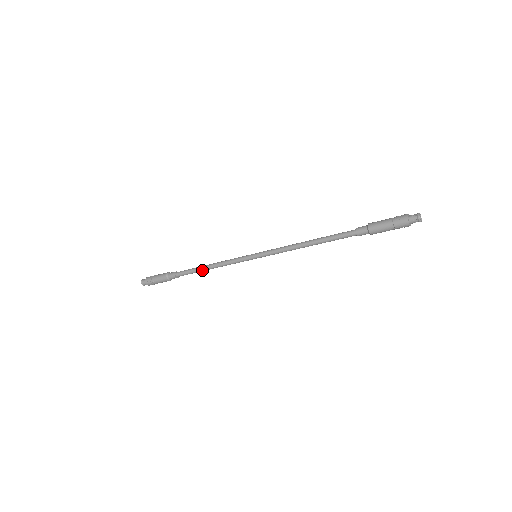
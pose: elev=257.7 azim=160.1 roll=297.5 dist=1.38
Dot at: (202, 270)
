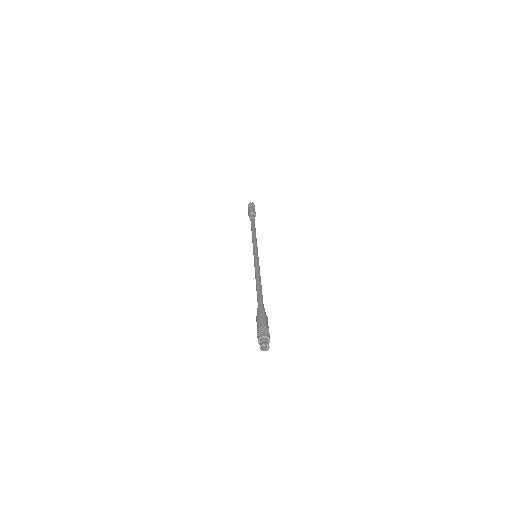
Dot at: (252, 230)
